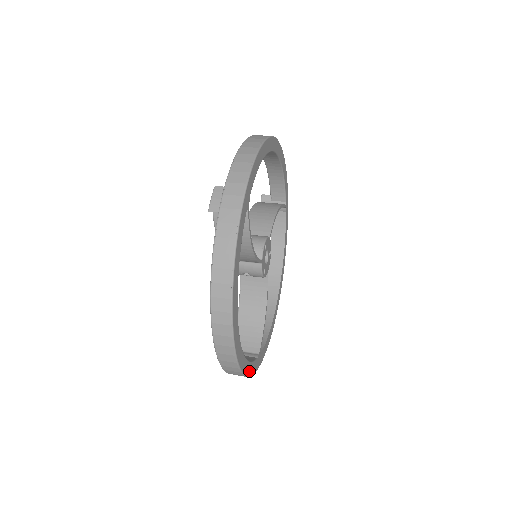
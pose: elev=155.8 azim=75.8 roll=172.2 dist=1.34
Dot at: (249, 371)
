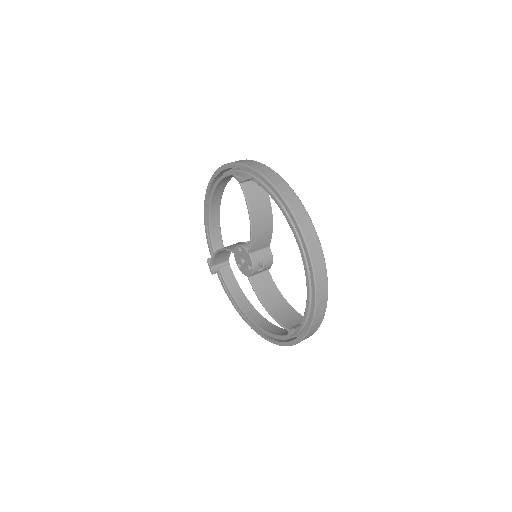
Dot at: occluded
